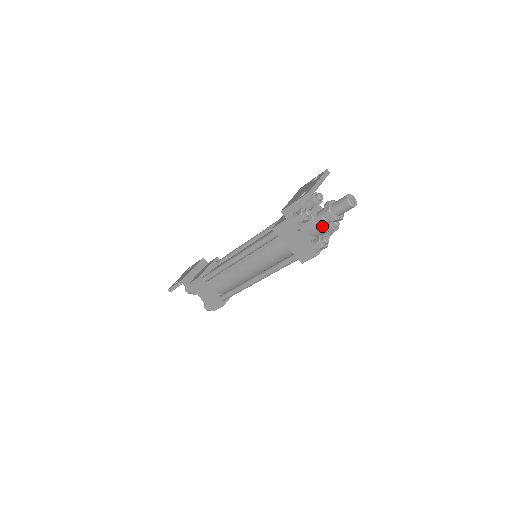
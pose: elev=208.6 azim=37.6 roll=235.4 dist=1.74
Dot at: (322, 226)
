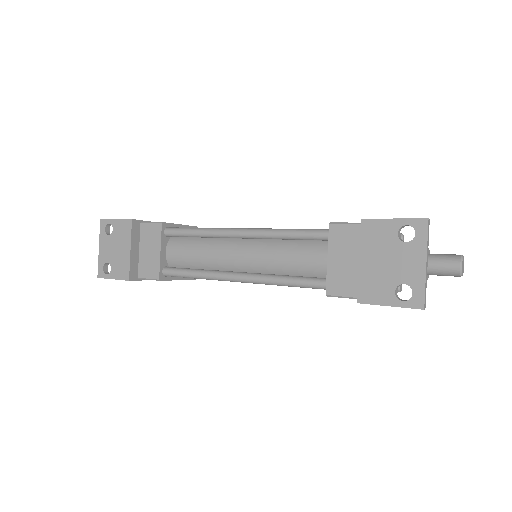
Dot at: occluded
